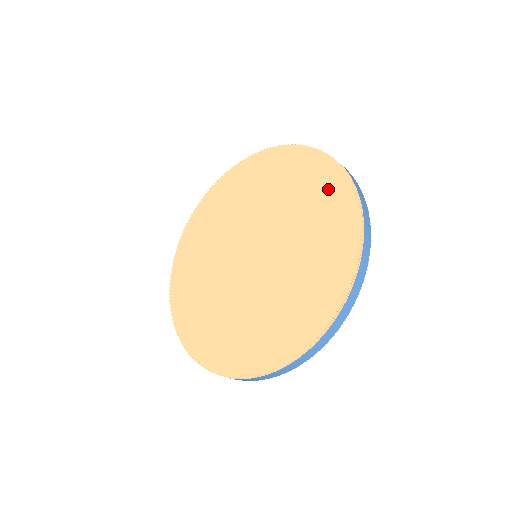
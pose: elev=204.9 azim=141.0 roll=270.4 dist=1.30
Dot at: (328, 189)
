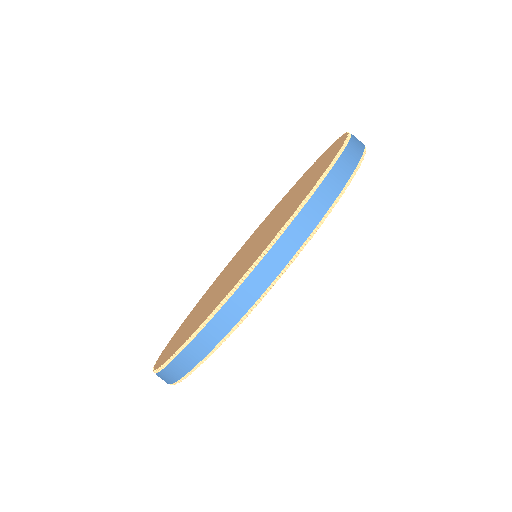
Dot at: (324, 164)
